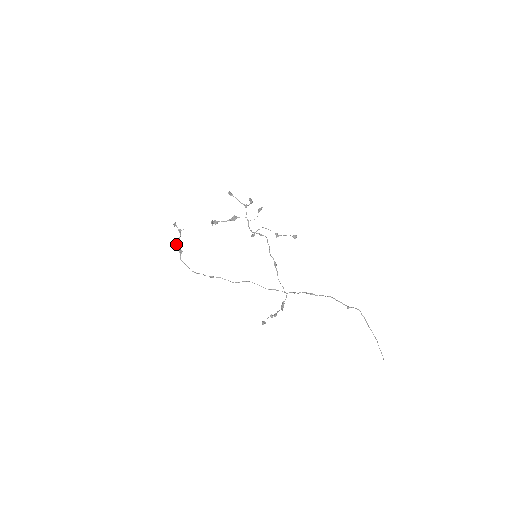
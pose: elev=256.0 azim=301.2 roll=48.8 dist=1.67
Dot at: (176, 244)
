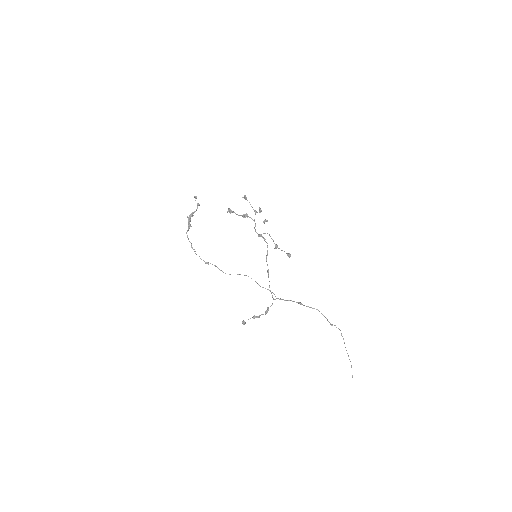
Dot at: (188, 217)
